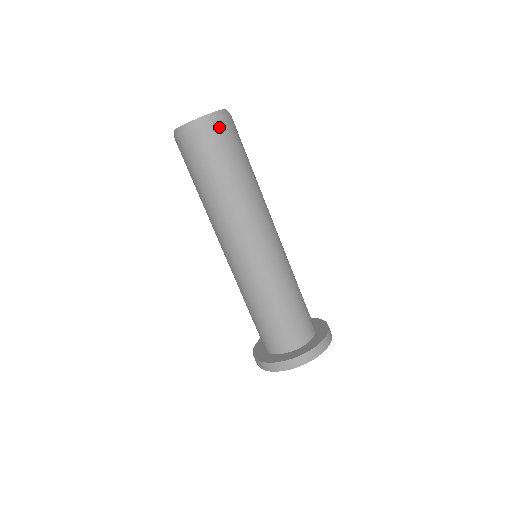
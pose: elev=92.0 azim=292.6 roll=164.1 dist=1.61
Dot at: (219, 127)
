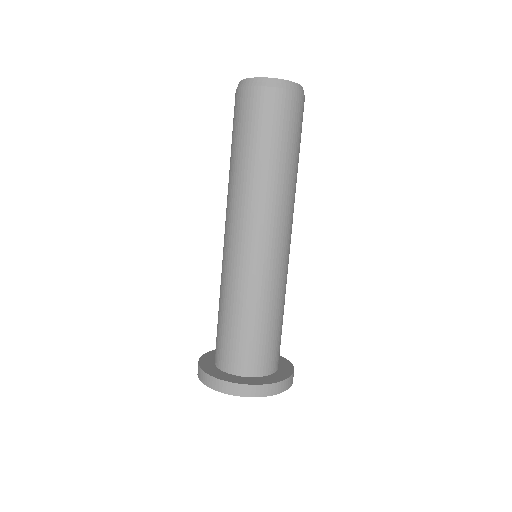
Dot at: (285, 98)
